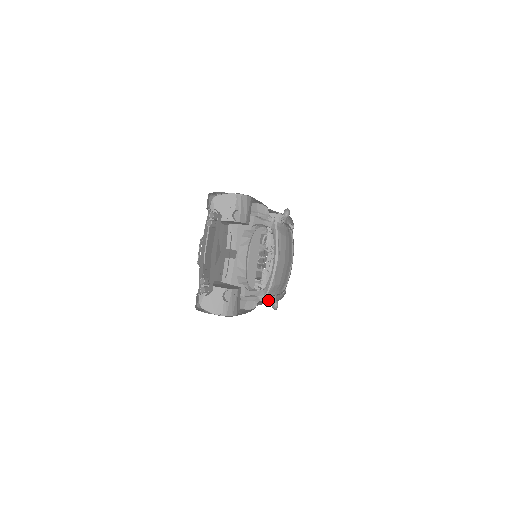
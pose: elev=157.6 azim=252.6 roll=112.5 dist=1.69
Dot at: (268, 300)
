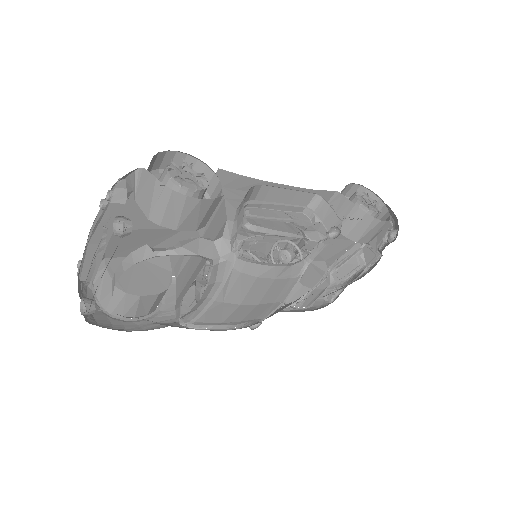
Dot at: occluded
